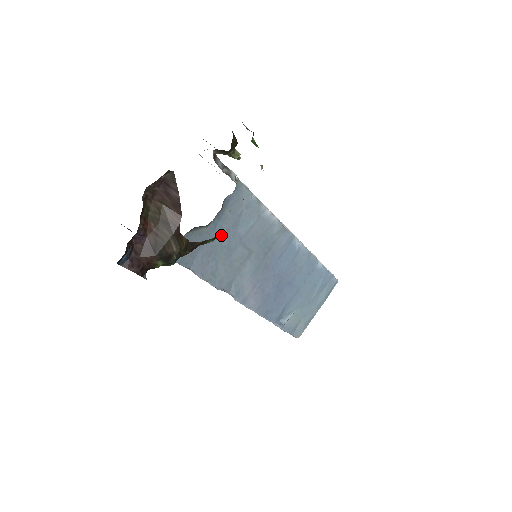
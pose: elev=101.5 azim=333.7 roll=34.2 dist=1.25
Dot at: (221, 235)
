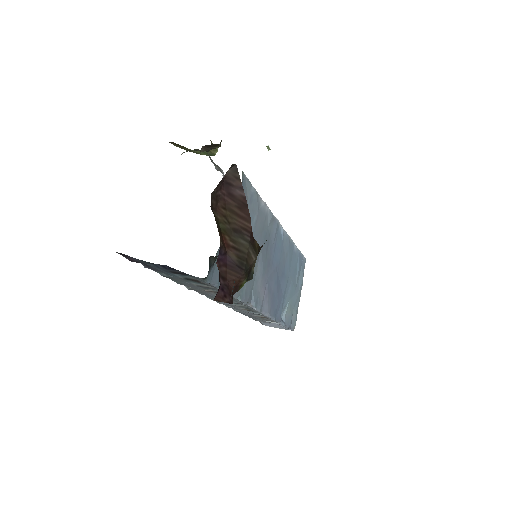
Dot at: occluded
